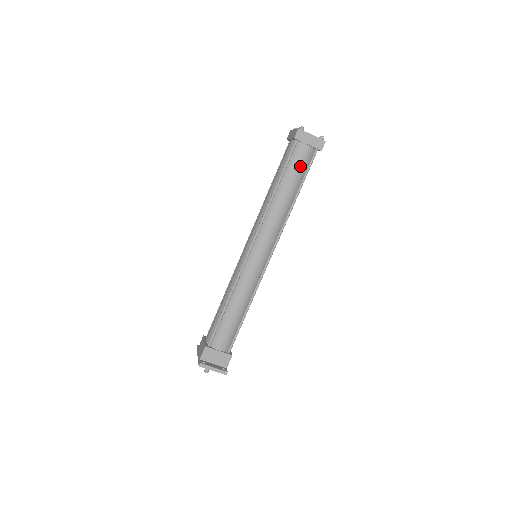
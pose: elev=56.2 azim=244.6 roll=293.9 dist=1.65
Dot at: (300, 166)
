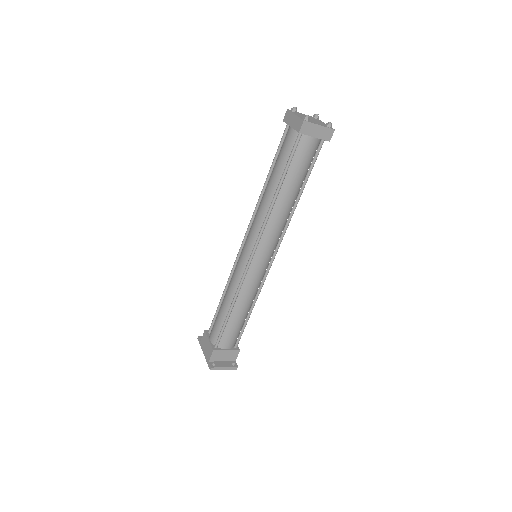
Dot at: (305, 162)
